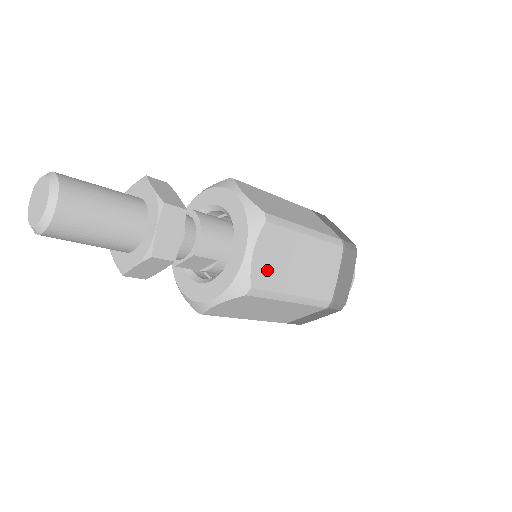
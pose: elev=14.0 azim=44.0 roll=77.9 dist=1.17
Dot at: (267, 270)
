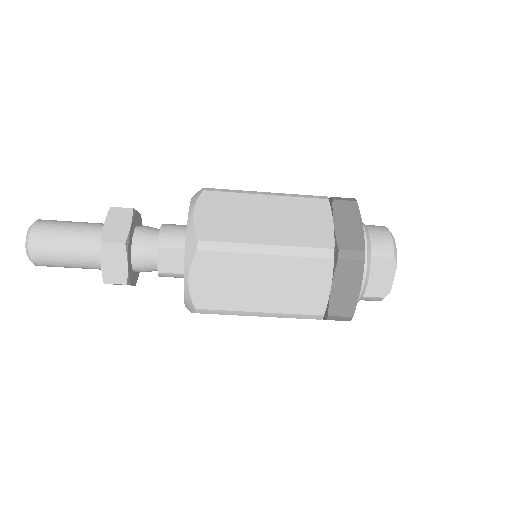
Dot at: (216, 226)
